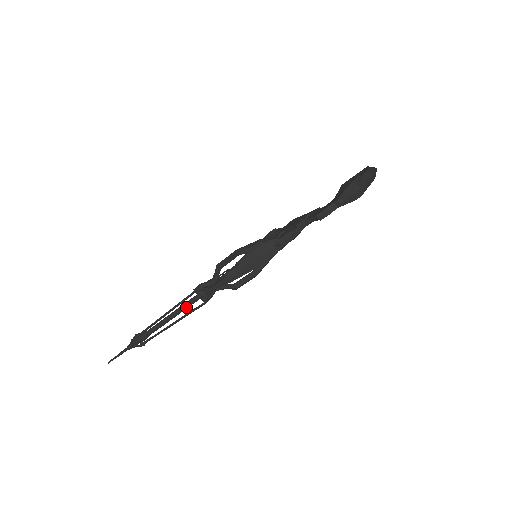
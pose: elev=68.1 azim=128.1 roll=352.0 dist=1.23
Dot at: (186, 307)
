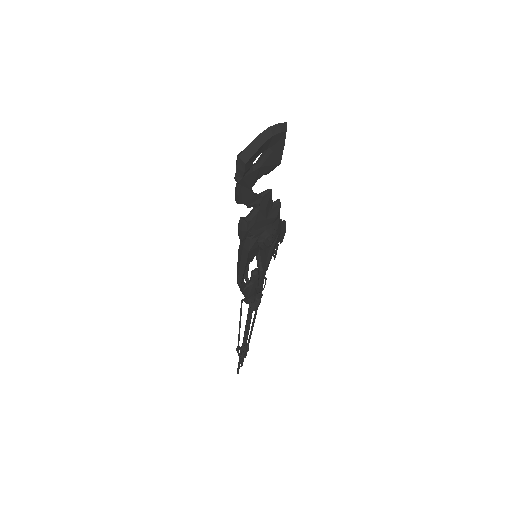
Dot at: occluded
